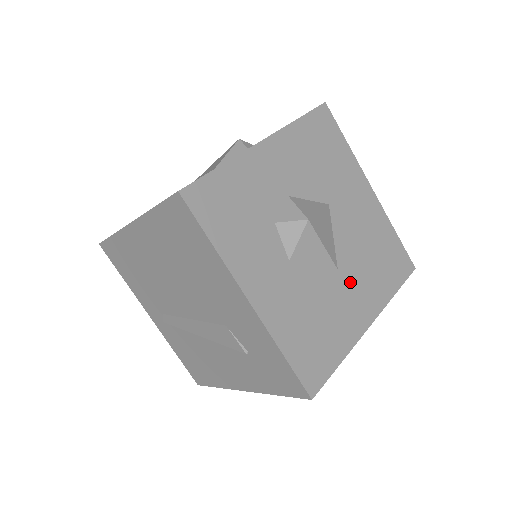
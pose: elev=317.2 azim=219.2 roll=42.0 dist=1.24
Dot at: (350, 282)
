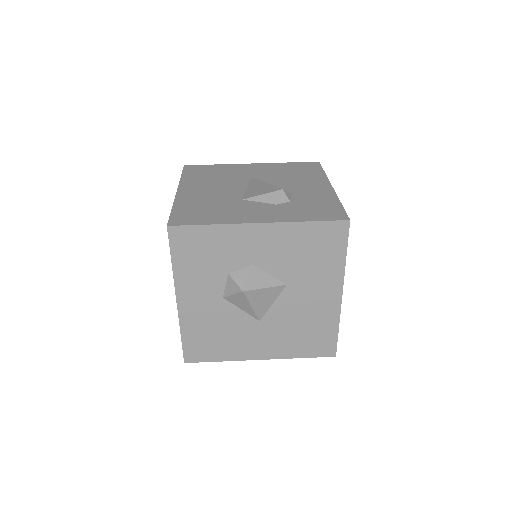
Dot at: (264, 332)
